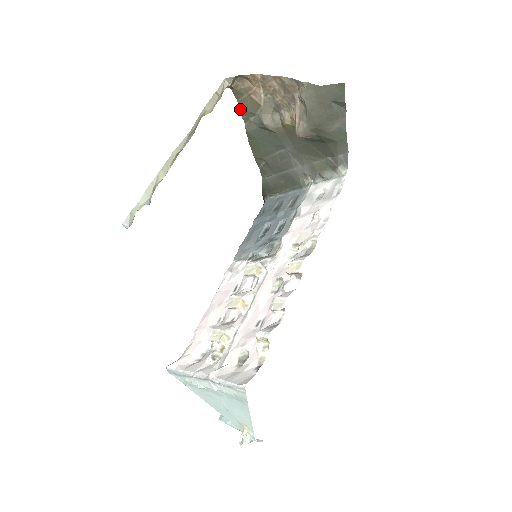
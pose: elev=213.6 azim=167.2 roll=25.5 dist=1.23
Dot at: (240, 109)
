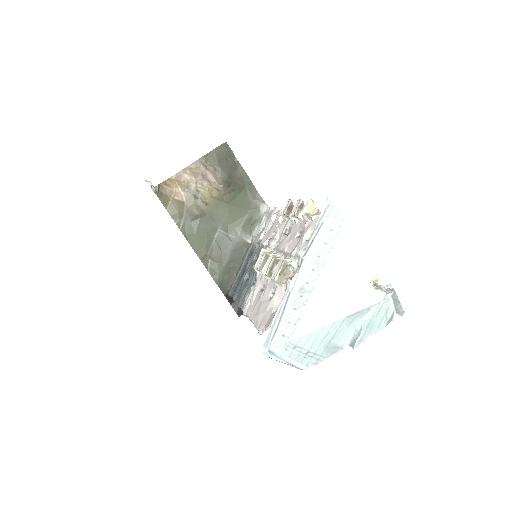
Dot at: (171, 216)
